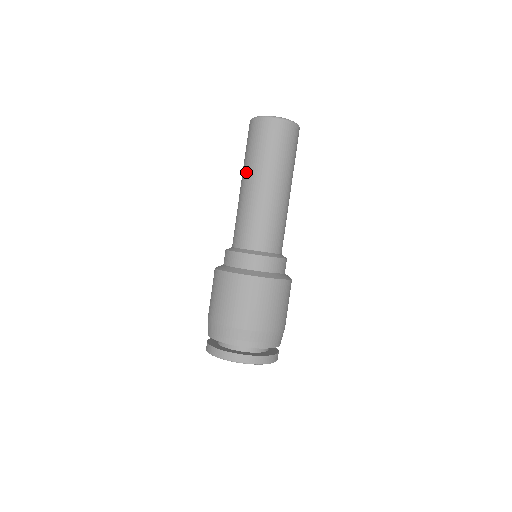
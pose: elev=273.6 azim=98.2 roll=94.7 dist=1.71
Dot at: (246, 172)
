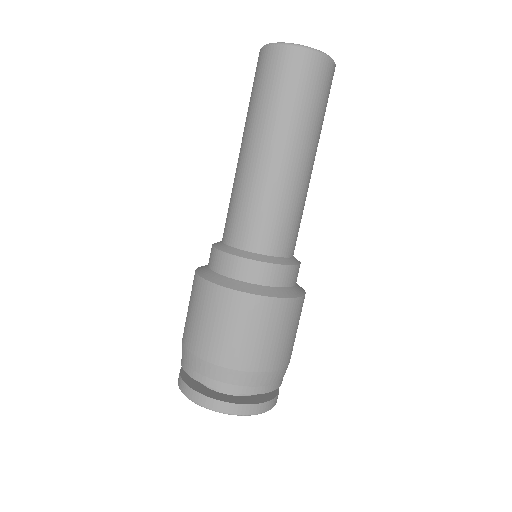
Dot at: (251, 131)
